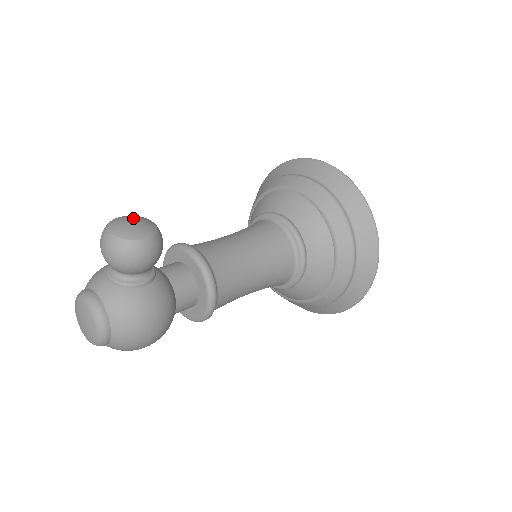
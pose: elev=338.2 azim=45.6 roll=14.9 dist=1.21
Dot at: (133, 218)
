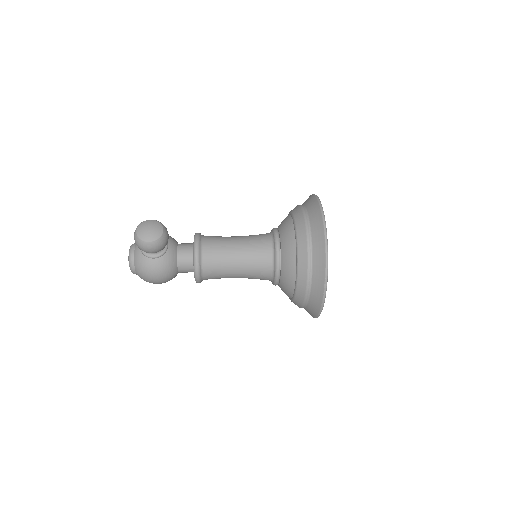
Dot at: (152, 225)
